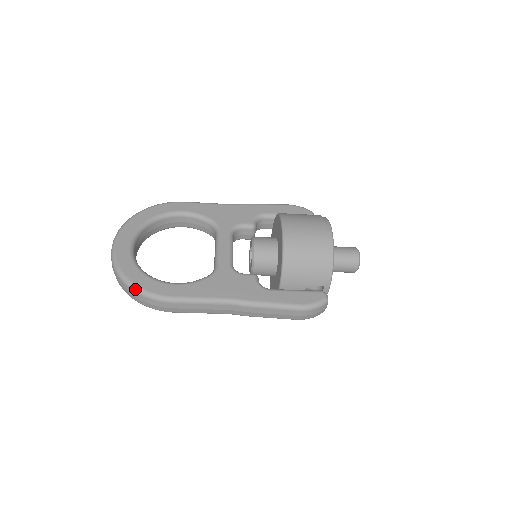
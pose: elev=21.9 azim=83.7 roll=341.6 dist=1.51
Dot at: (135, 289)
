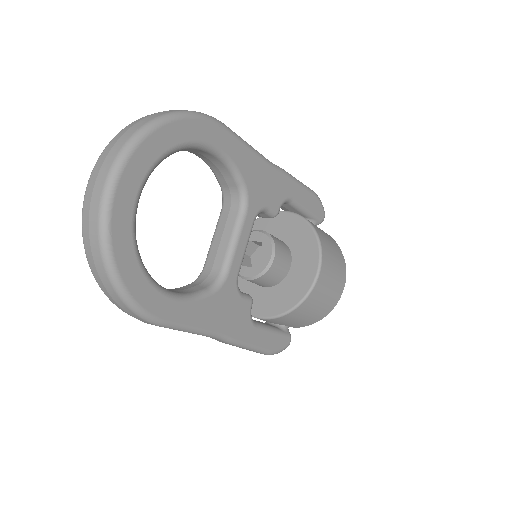
Dot at: (122, 295)
